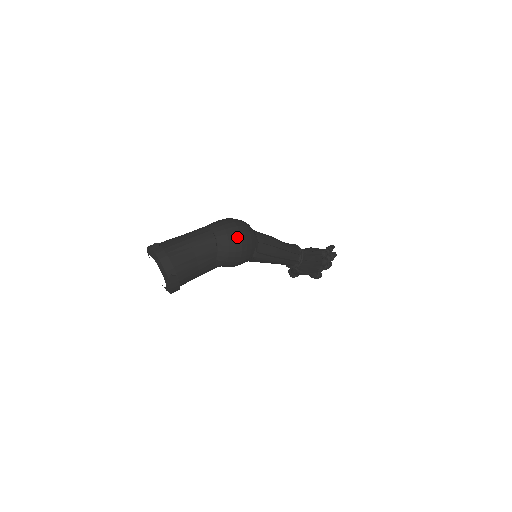
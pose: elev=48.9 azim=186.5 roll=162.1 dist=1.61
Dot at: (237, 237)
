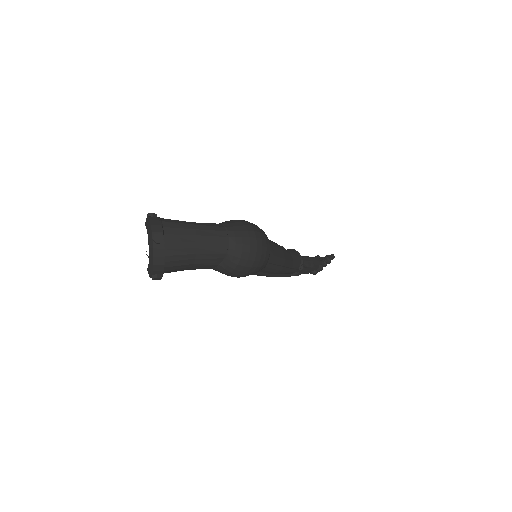
Dot at: (248, 265)
